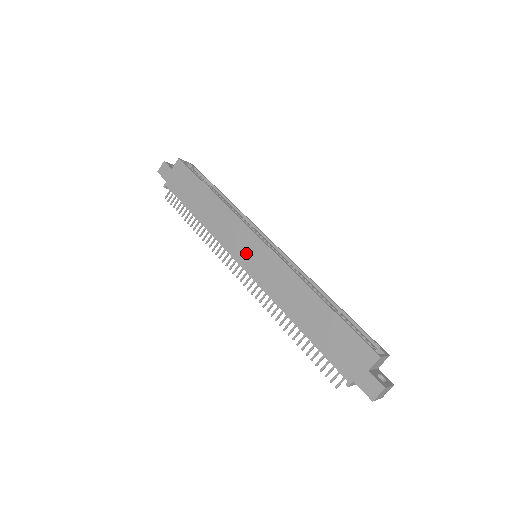
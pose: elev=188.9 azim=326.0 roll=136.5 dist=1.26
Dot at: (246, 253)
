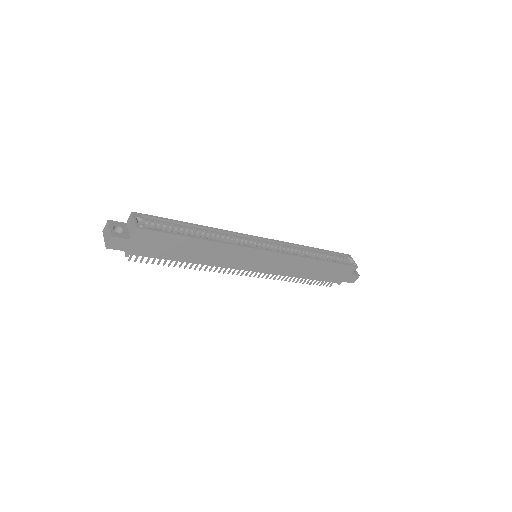
Dot at: (255, 263)
